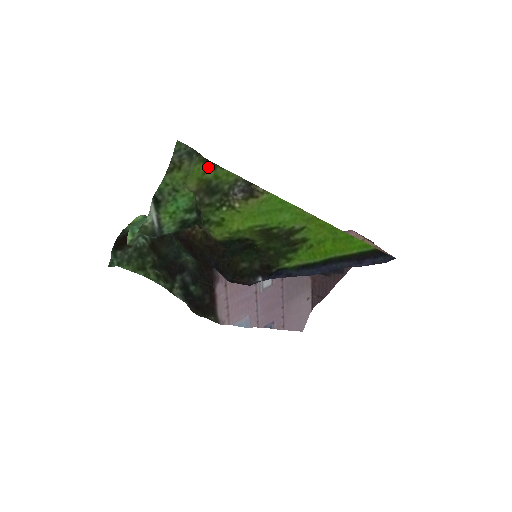
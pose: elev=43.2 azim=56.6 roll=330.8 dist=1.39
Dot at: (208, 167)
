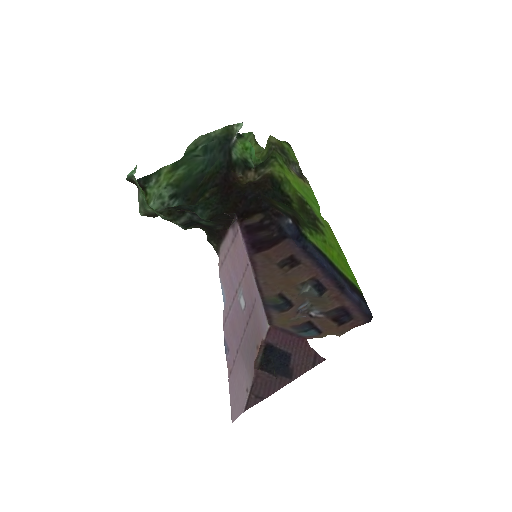
Dot at: (286, 143)
